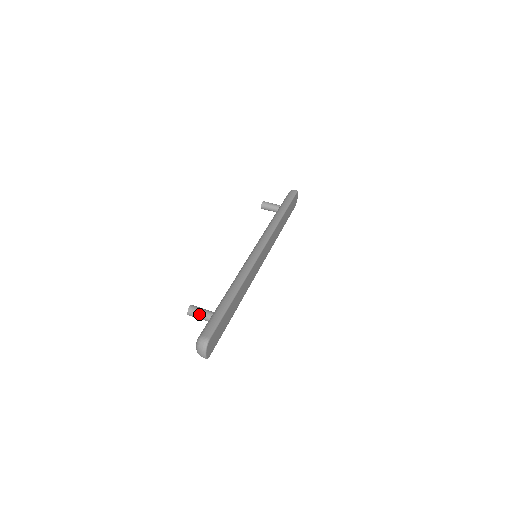
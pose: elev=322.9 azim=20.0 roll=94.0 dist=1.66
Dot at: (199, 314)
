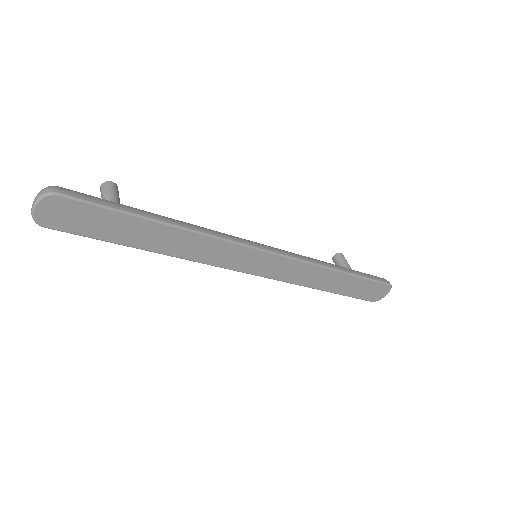
Dot at: (106, 194)
